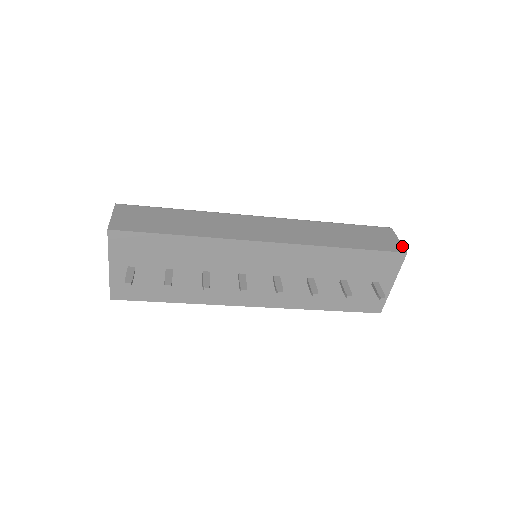
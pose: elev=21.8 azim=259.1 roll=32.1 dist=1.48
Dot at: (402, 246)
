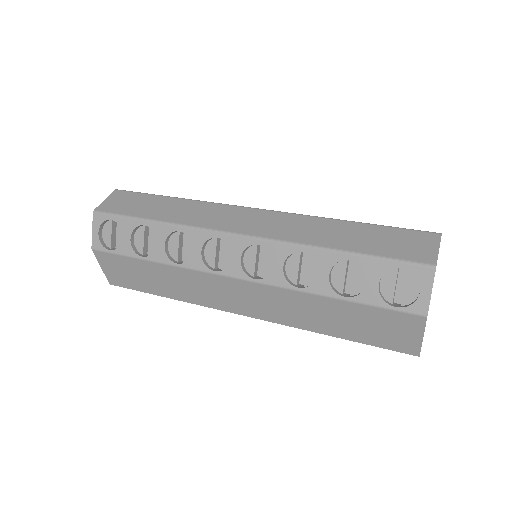
Dot at: (419, 348)
